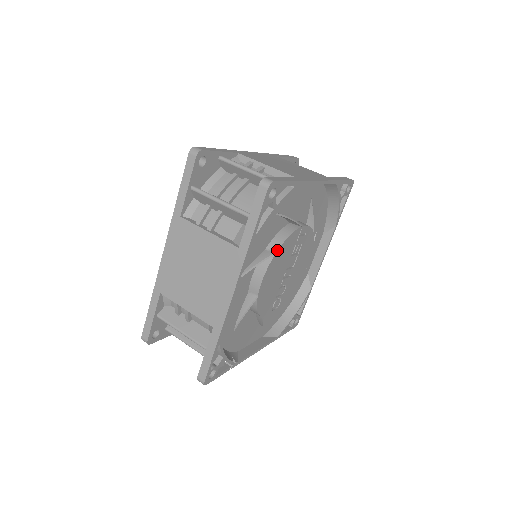
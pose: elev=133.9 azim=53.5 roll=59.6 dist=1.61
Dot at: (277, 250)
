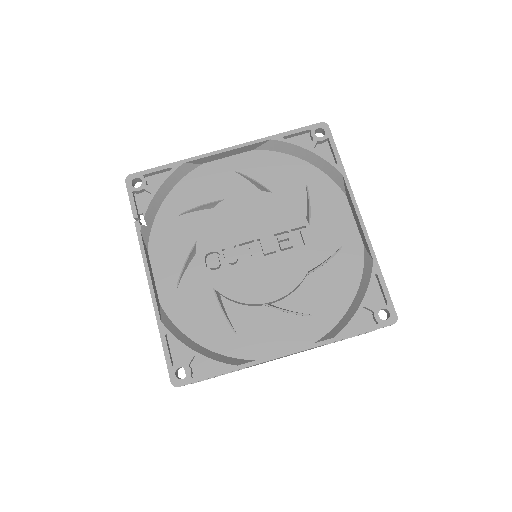
Dot at: (276, 194)
